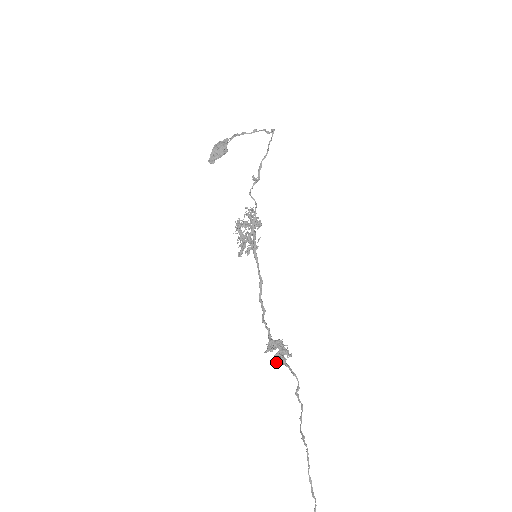
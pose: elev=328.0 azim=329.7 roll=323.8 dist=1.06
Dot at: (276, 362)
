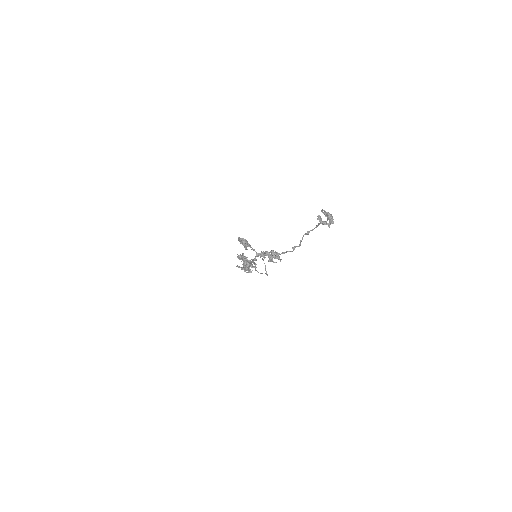
Dot at: (270, 251)
